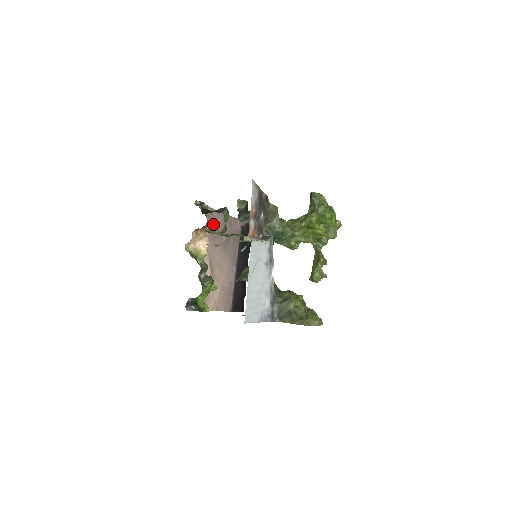
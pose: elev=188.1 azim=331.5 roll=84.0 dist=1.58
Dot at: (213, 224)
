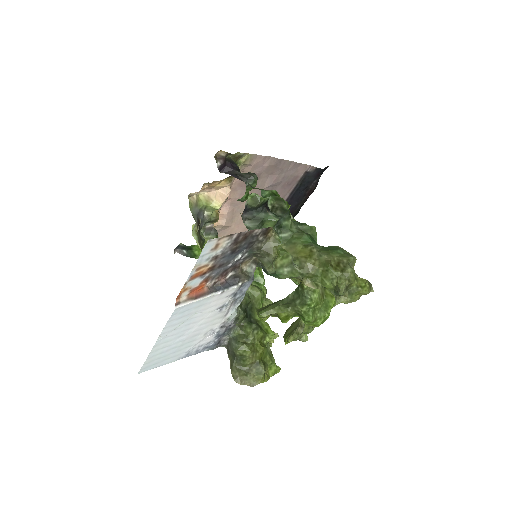
Dot at: (251, 170)
